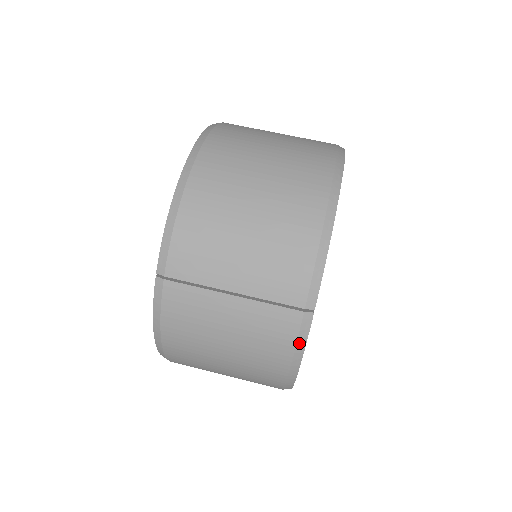
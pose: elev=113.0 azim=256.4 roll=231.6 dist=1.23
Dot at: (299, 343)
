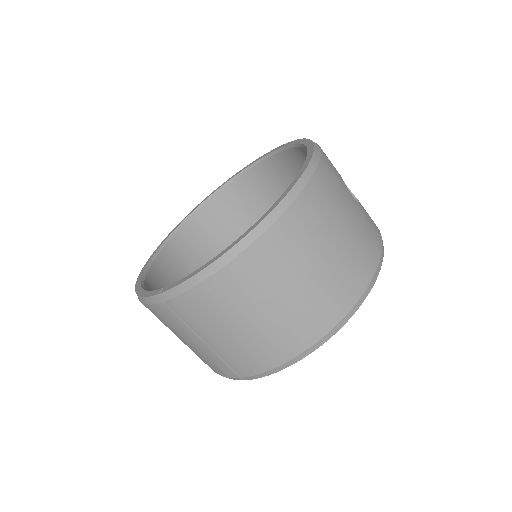
Dot at: occluded
